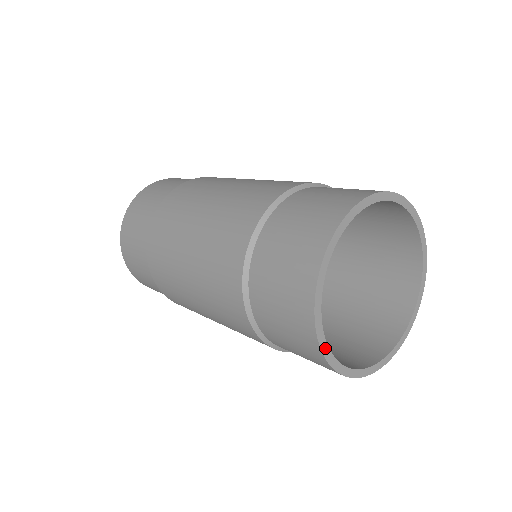
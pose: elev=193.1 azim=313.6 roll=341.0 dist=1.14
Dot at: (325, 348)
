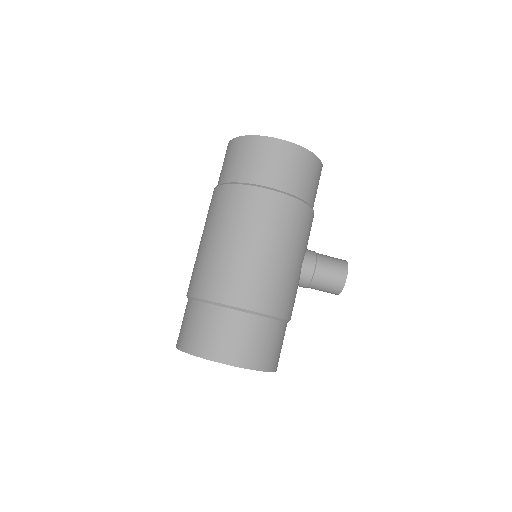
Dot at: (248, 137)
